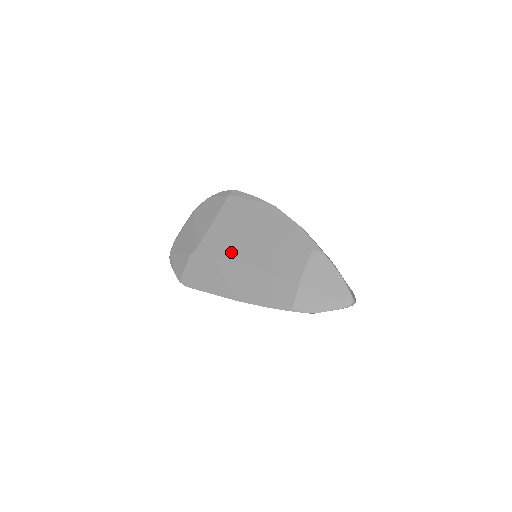
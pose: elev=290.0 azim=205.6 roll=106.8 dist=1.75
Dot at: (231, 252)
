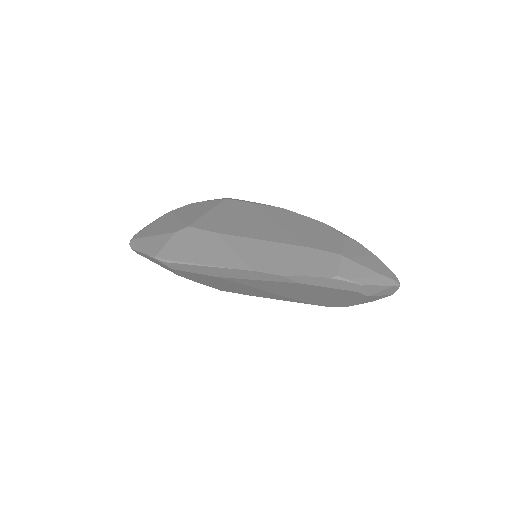
Dot at: (241, 231)
